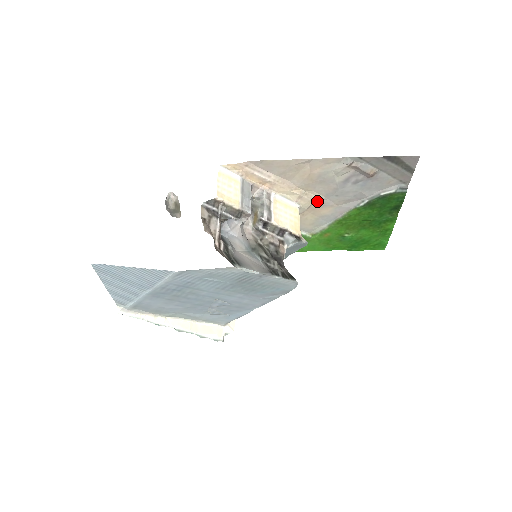
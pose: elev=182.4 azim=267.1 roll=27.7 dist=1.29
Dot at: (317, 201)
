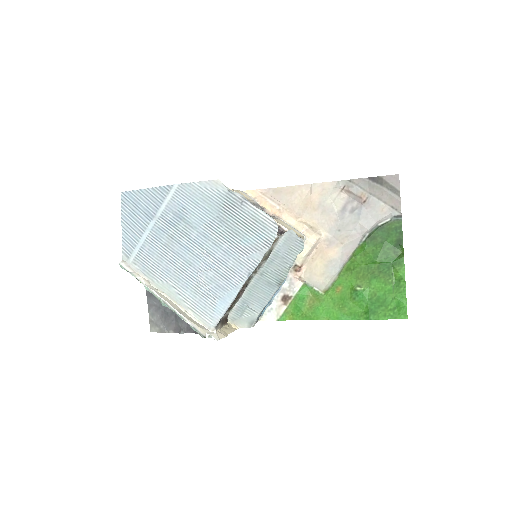
Dot at: (323, 239)
